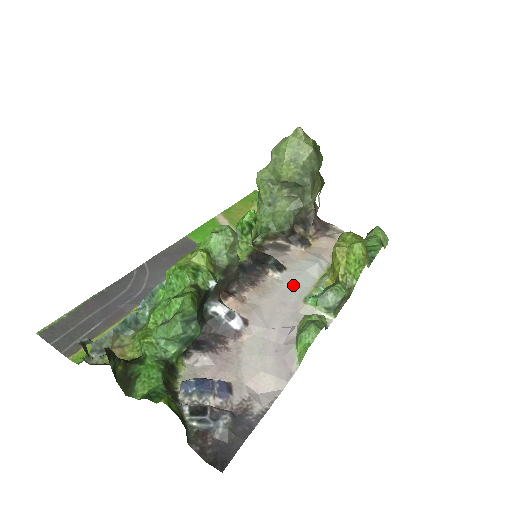
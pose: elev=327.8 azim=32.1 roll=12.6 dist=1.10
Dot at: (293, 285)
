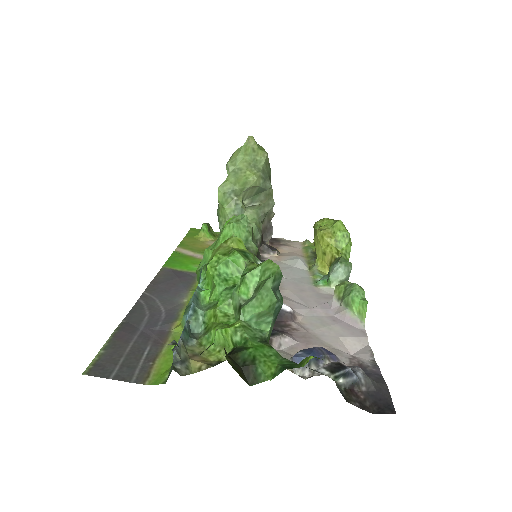
Dot at: (295, 278)
